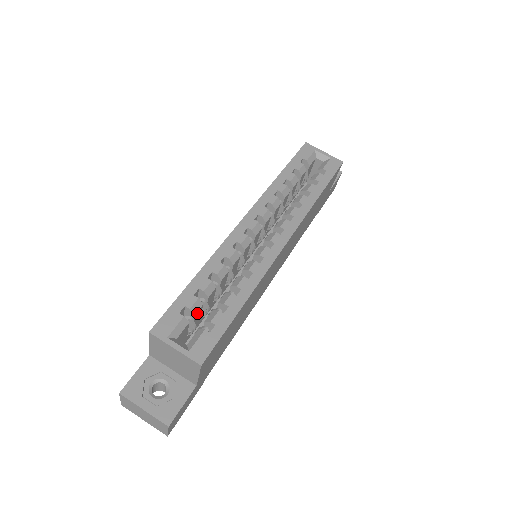
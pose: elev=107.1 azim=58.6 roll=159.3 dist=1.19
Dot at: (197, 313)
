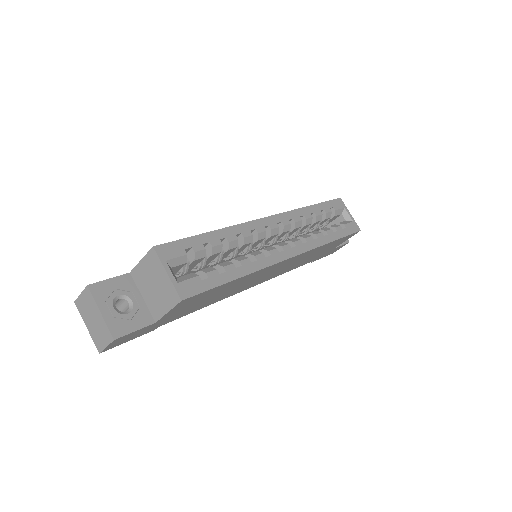
Dot at: (196, 261)
